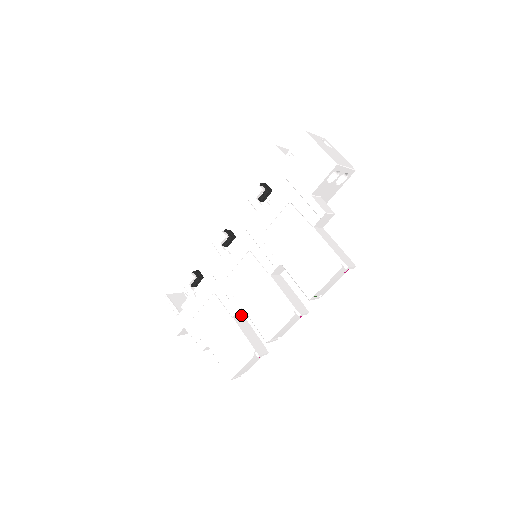
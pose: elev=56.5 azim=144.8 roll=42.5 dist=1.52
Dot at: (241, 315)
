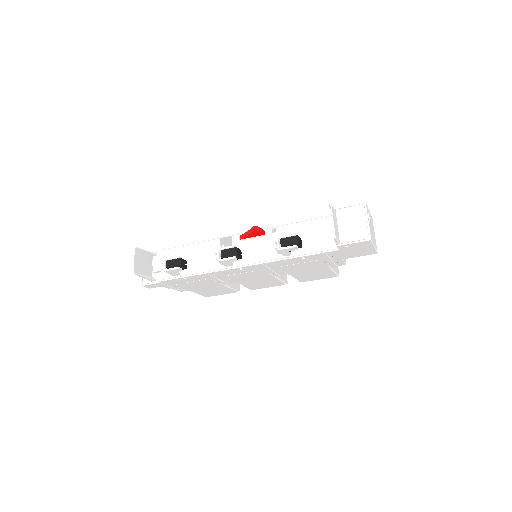
Dot at: occluded
